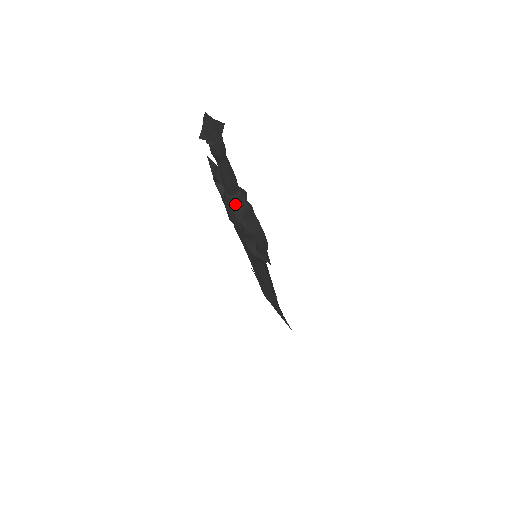
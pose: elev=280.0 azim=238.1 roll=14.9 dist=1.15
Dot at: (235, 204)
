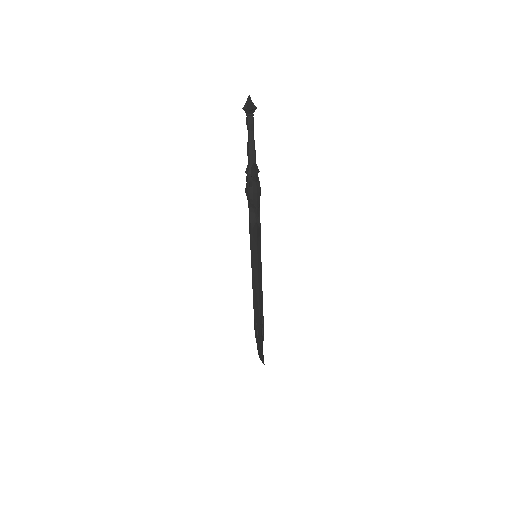
Dot at: (250, 170)
